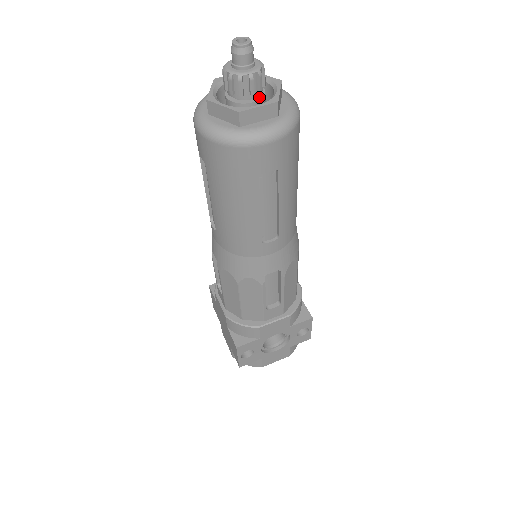
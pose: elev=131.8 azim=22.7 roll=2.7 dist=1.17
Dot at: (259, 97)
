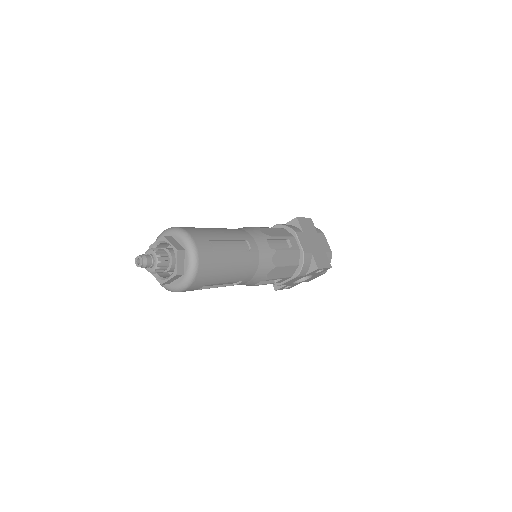
Dot at: (170, 266)
